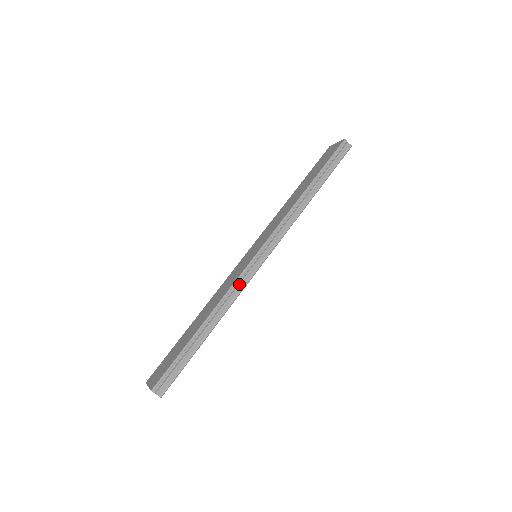
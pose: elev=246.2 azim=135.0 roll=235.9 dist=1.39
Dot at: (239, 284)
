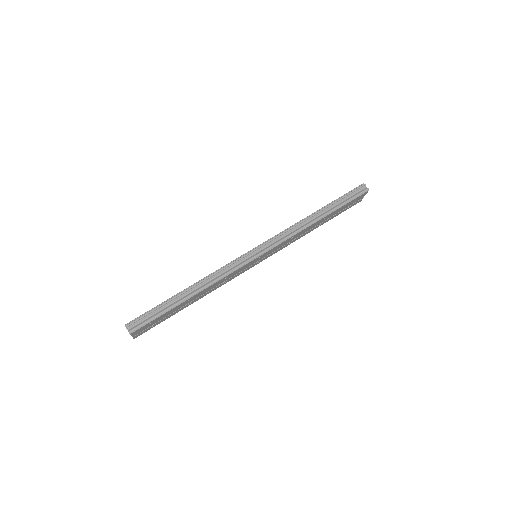
Dot at: (230, 268)
